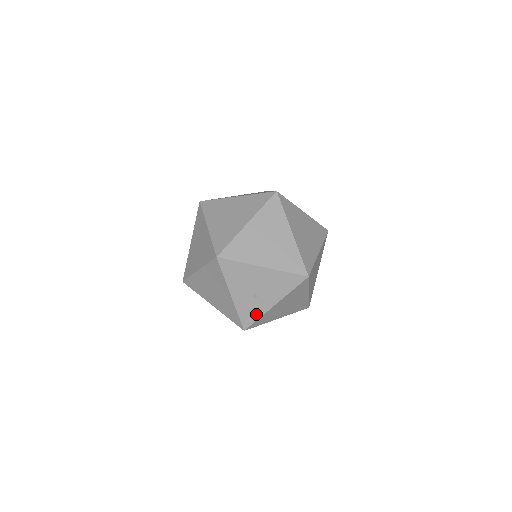
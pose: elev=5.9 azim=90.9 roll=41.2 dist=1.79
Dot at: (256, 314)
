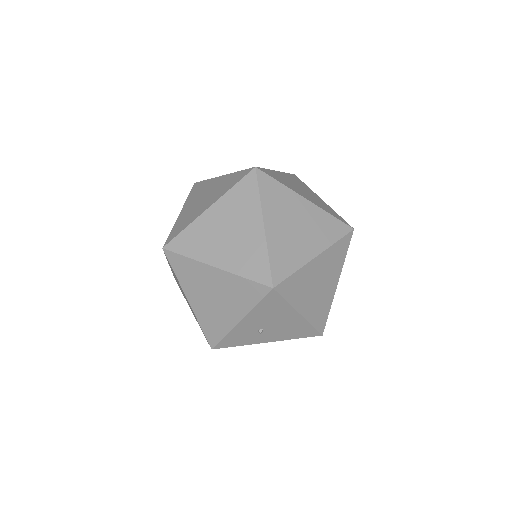
Dot at: (241, 342)
